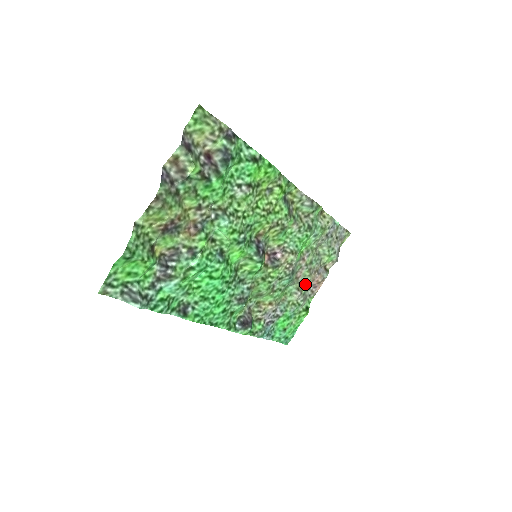
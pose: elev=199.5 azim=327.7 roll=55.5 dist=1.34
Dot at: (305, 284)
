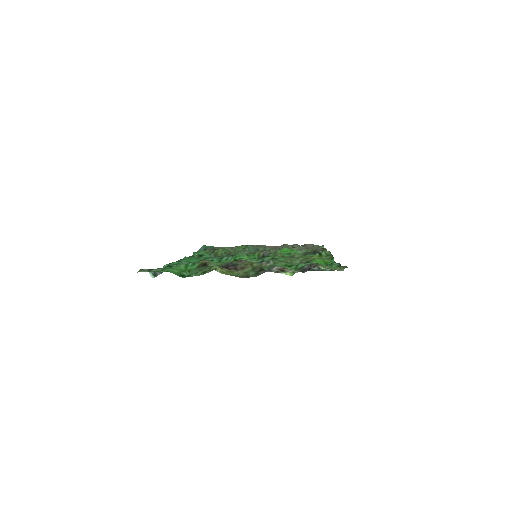
Dot at: occluded
